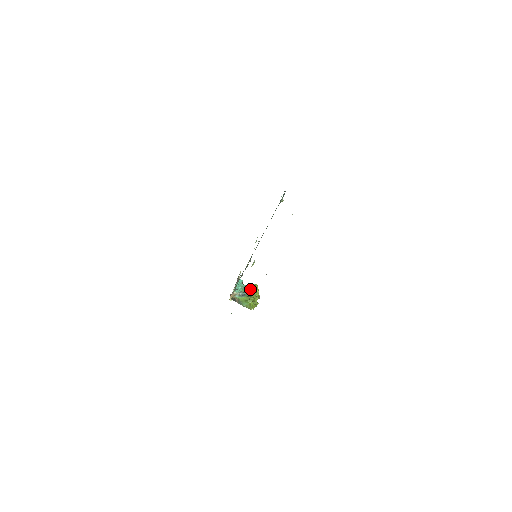
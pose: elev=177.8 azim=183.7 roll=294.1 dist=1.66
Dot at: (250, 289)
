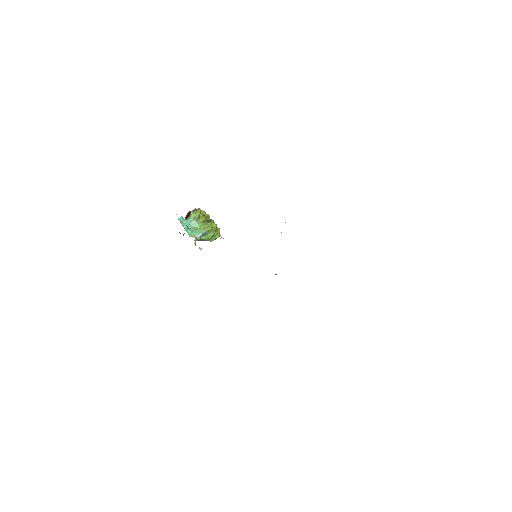
Dot at: (198, 219)
